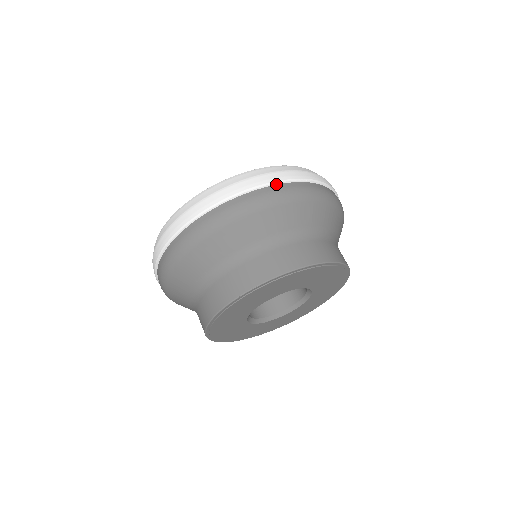
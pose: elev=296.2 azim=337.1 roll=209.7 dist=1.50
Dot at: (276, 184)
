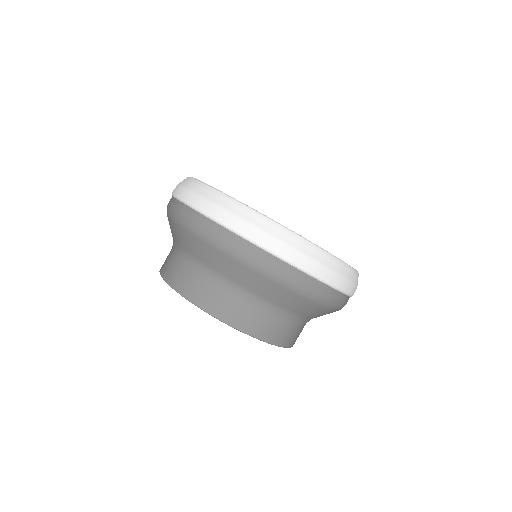
Dot at: (245, 239)
